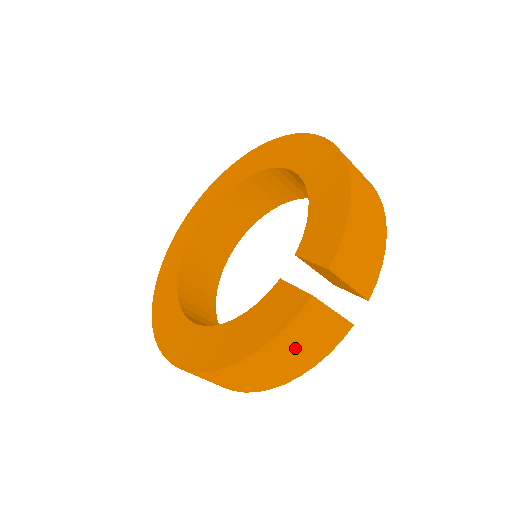
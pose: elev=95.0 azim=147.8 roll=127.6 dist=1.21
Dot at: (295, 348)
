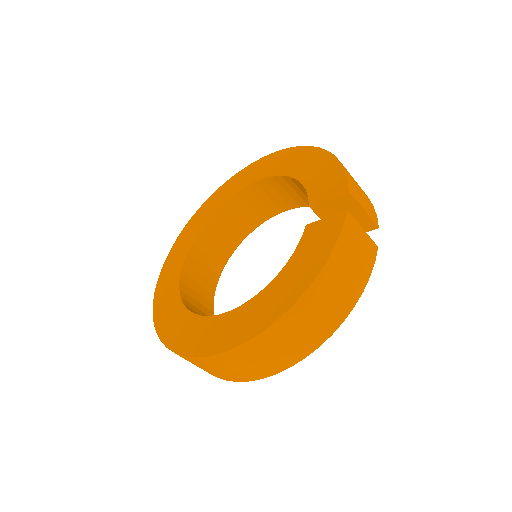
Dot at: (347, 267)
